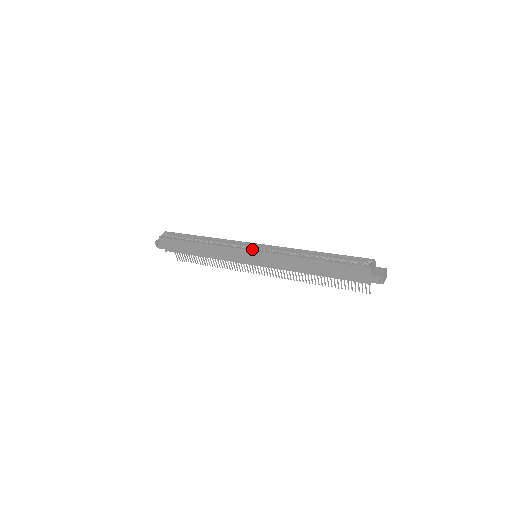
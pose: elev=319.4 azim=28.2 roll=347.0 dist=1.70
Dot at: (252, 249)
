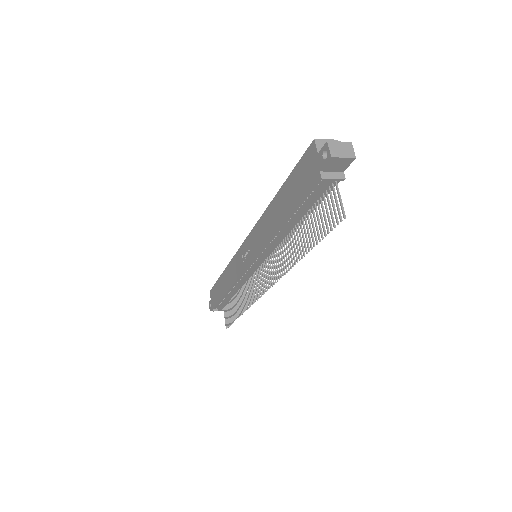
Dot at: occluded
